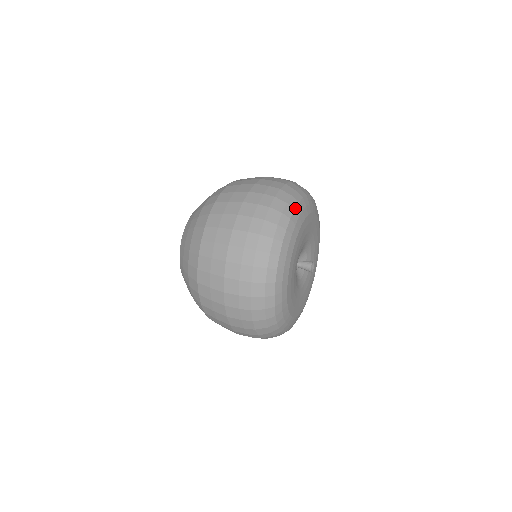
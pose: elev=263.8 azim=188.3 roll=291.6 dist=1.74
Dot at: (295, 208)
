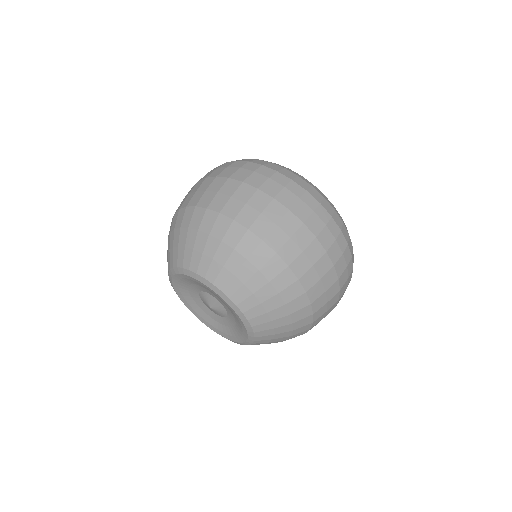
Dot at: occluded
